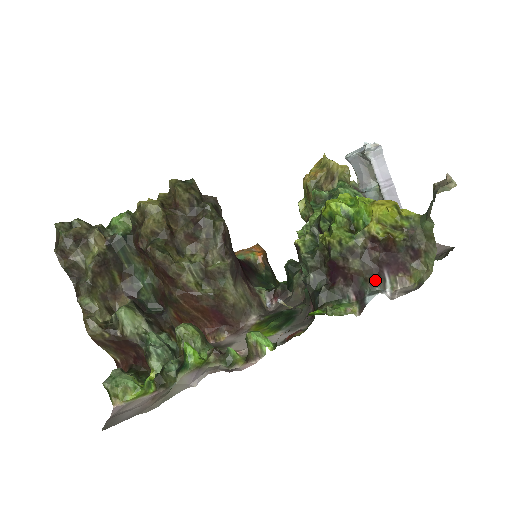
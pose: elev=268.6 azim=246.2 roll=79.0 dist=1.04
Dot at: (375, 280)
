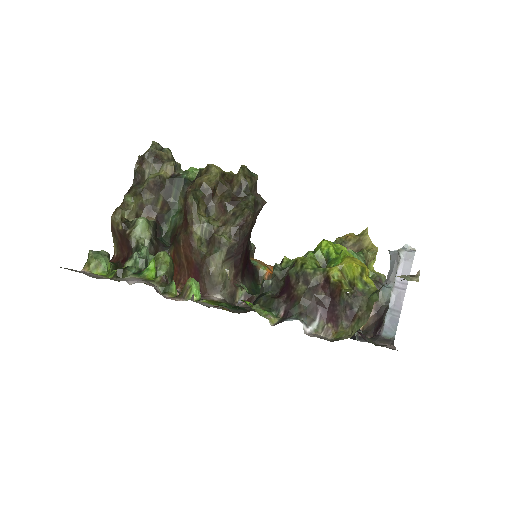
Dot at: (306, 312)
